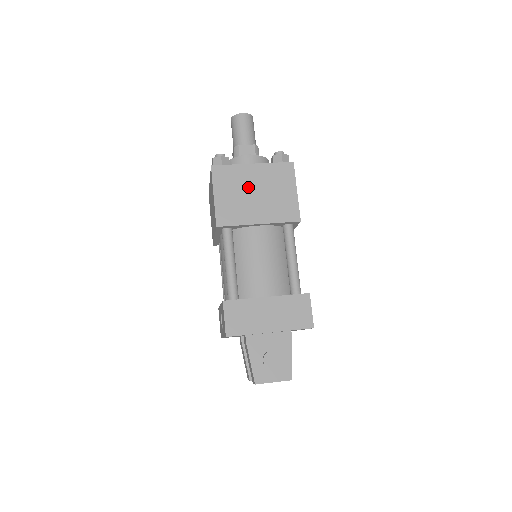
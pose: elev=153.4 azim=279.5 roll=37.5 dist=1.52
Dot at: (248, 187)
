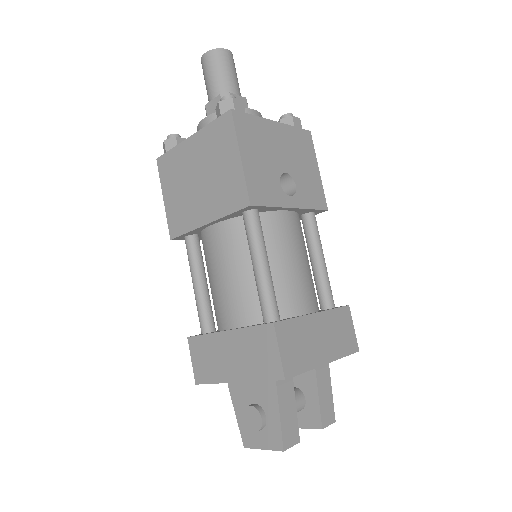
Dot at: (190, 173)
